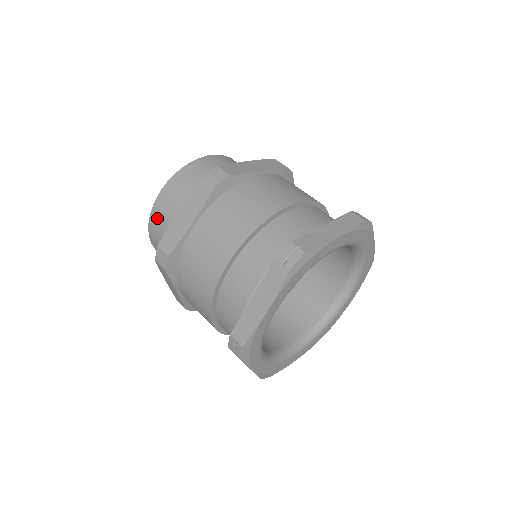
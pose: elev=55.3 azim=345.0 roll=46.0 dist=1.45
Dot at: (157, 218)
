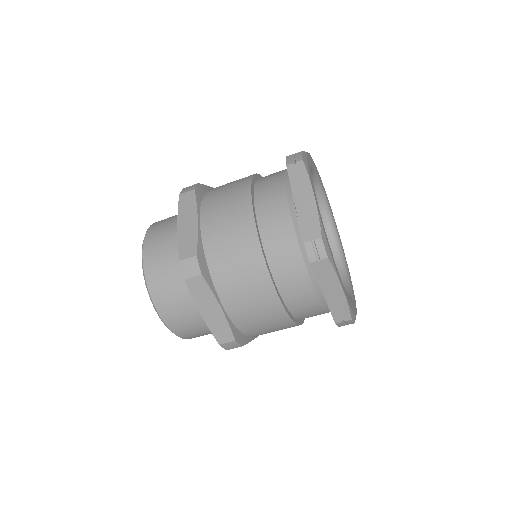
Dot at: (155, 270)
